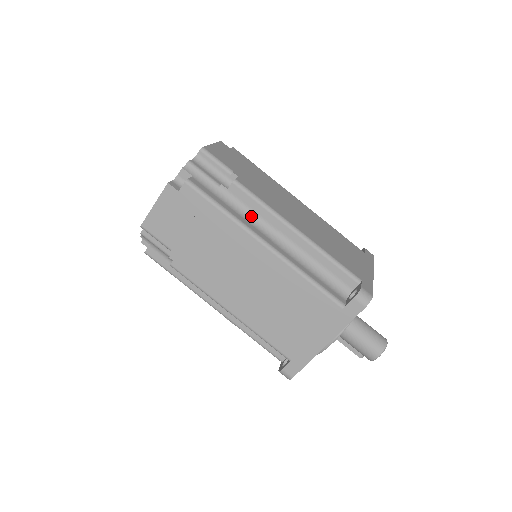
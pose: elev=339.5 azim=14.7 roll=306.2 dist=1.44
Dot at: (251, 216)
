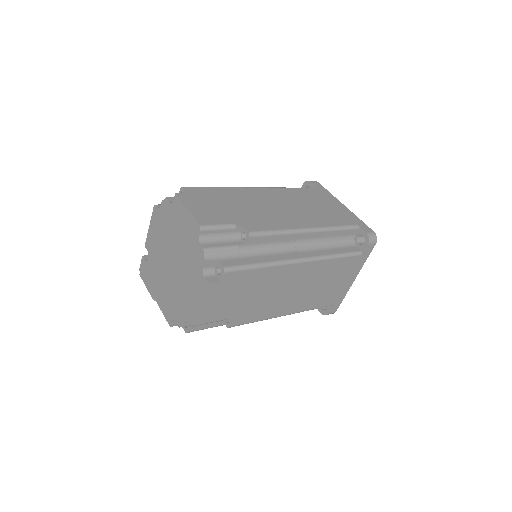
Dot at: (273, 247)
